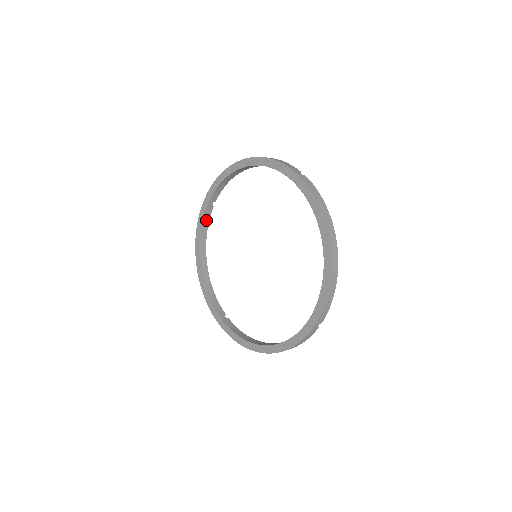
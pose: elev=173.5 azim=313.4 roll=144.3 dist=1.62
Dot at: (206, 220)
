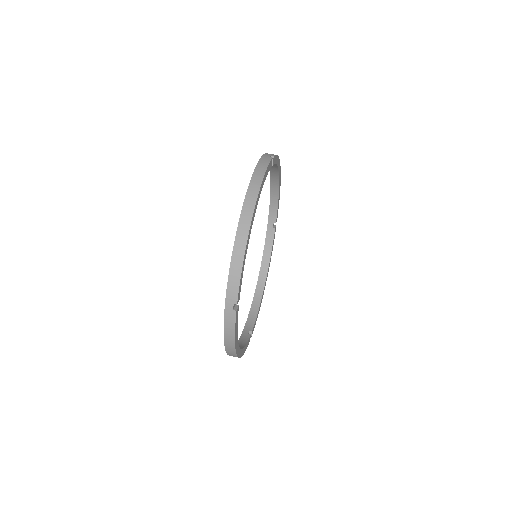
Dot at: occluded
